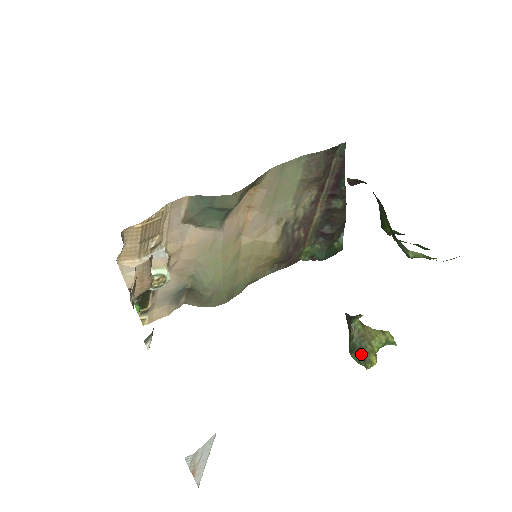
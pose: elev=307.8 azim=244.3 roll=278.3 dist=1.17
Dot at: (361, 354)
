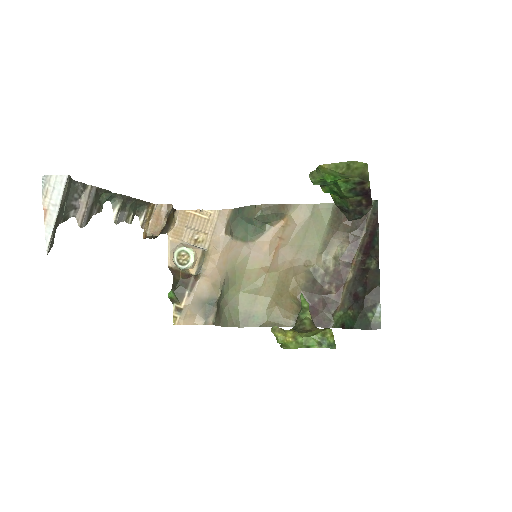
Dot at: occluded
